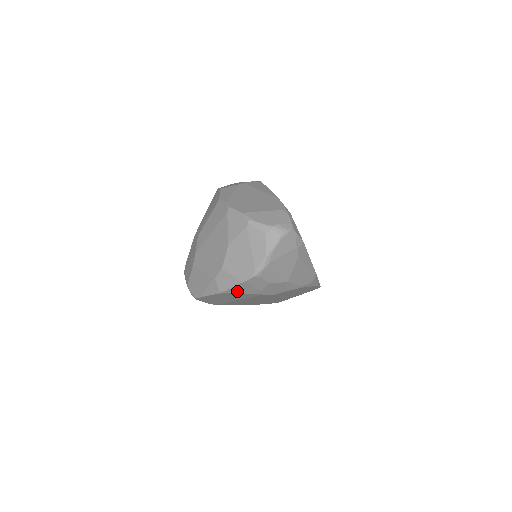
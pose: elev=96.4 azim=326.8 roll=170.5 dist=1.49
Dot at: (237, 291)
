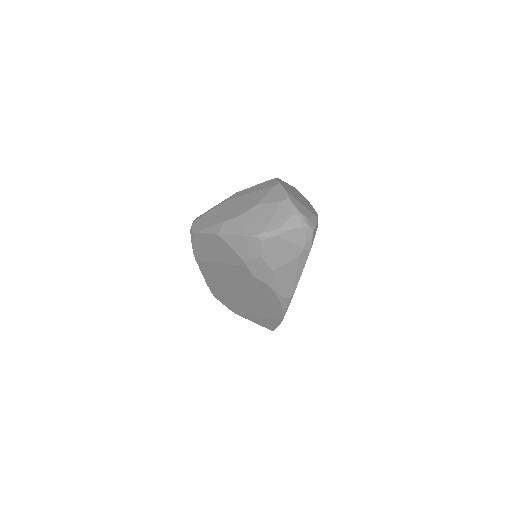
Dot at: (232, 243)
